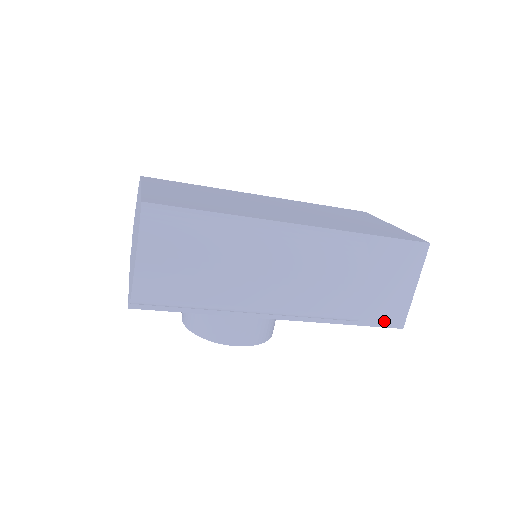
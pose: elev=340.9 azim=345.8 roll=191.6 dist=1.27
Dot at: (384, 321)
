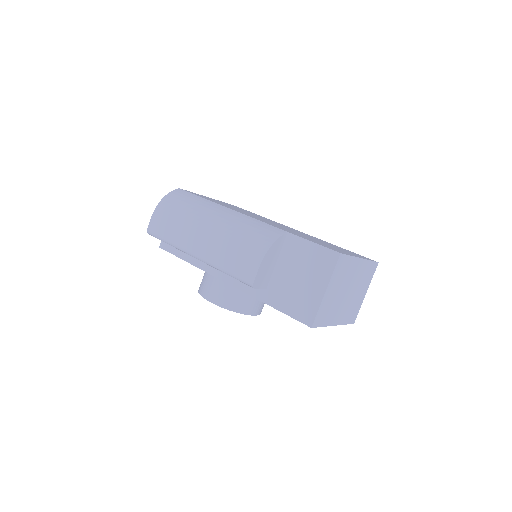
Dot at: (296, 313)
